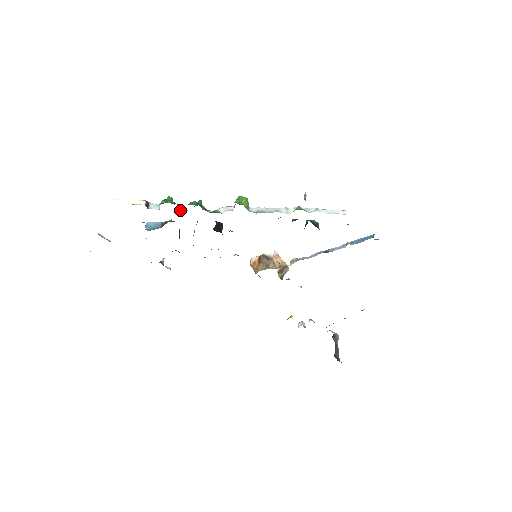
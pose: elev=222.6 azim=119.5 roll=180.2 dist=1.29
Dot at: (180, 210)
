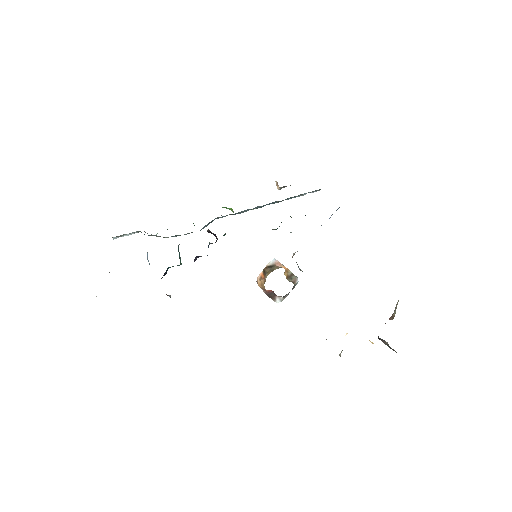
Dot at: occluded
